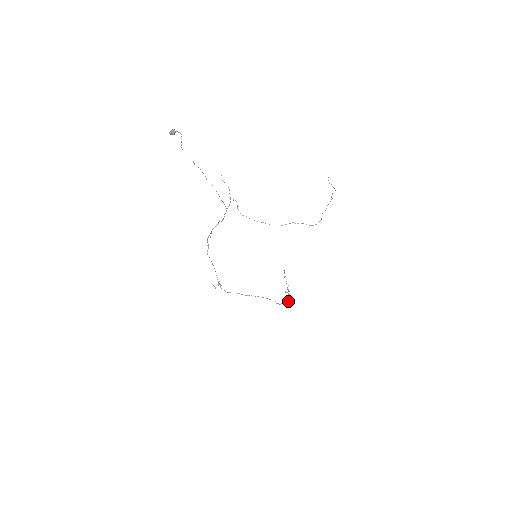
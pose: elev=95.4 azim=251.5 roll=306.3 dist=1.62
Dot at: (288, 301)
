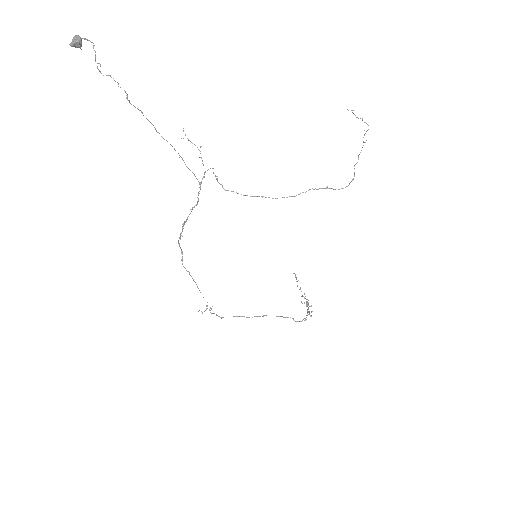
Dot at: (310, 315)
